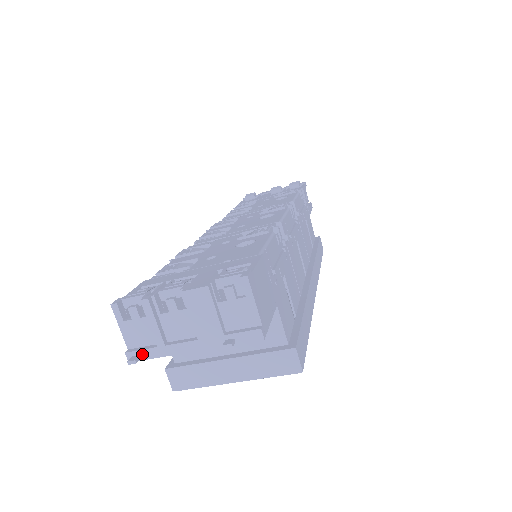
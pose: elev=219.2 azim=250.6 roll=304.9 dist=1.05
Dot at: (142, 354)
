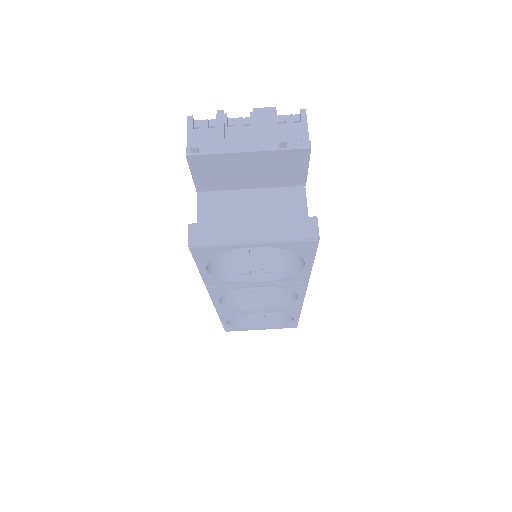
Dot at: (201, 150)
